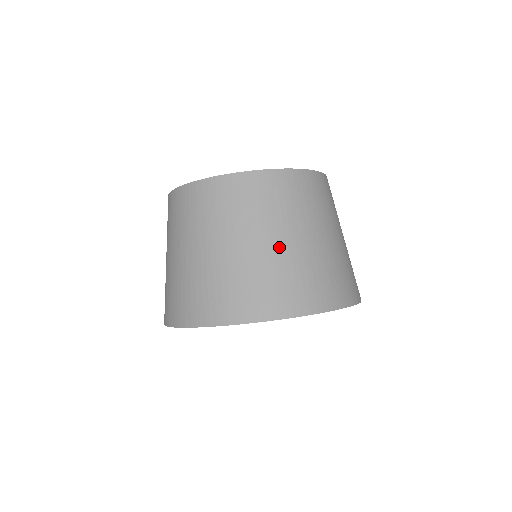
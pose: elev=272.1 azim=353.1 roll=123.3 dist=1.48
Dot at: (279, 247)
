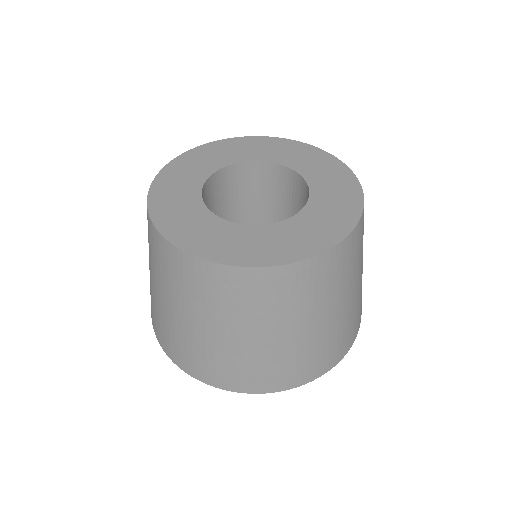
Dot at: (291, 338)
